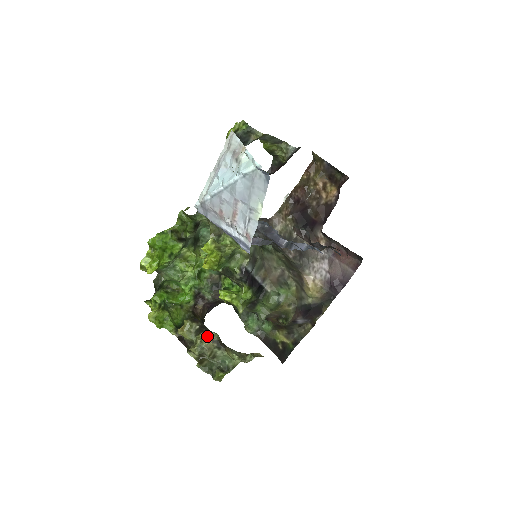
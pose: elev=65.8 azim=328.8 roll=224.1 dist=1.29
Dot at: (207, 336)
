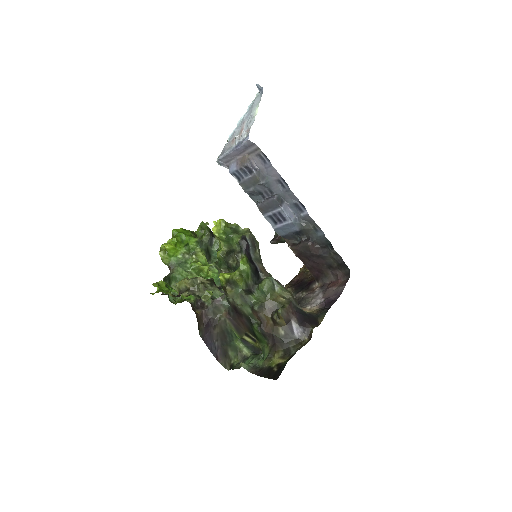
Dot at: (202, 278)
